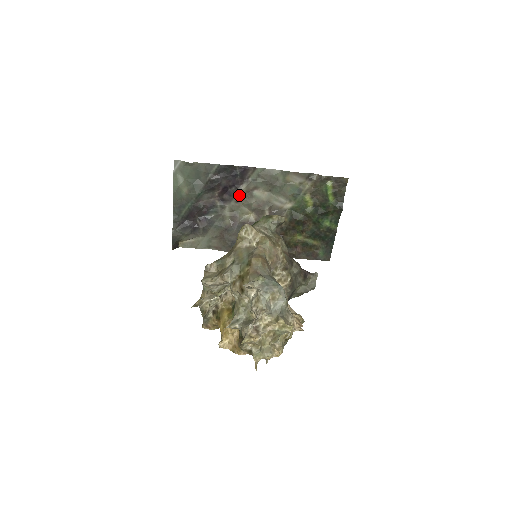
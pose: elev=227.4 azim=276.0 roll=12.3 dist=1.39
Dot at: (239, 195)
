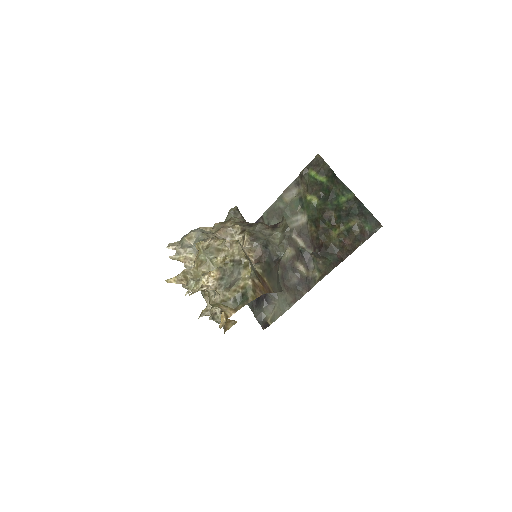
Dot at: occluded
